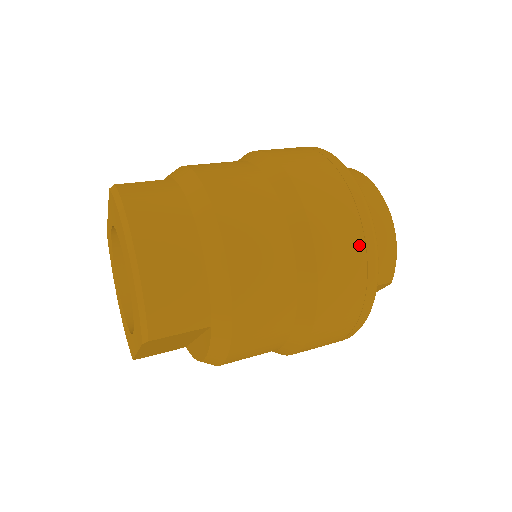
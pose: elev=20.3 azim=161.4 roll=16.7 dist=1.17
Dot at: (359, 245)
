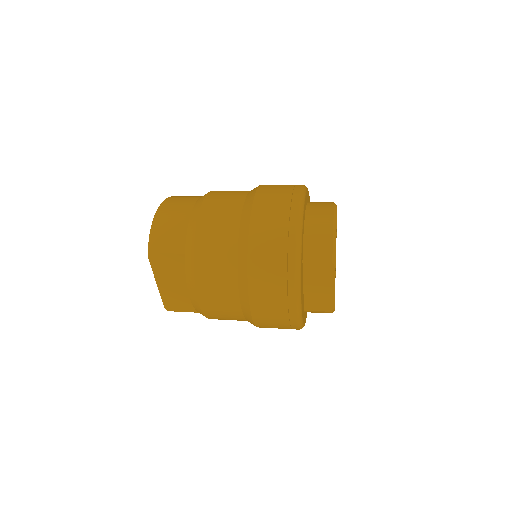
Dot at: (285, 214)
